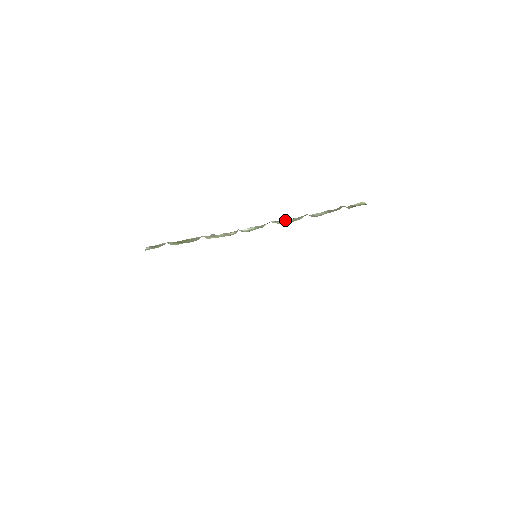
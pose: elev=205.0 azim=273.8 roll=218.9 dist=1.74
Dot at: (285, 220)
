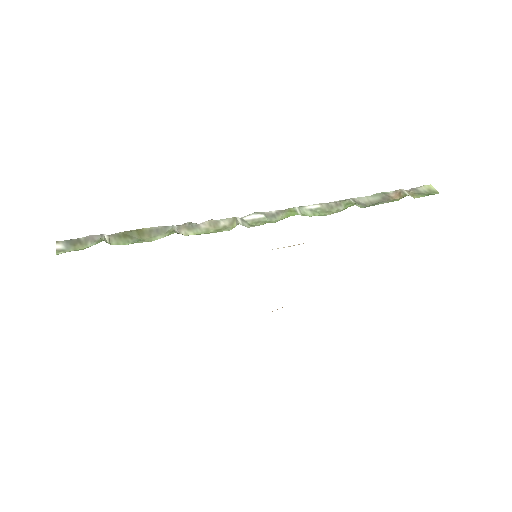
Dot at: (314, 205)
